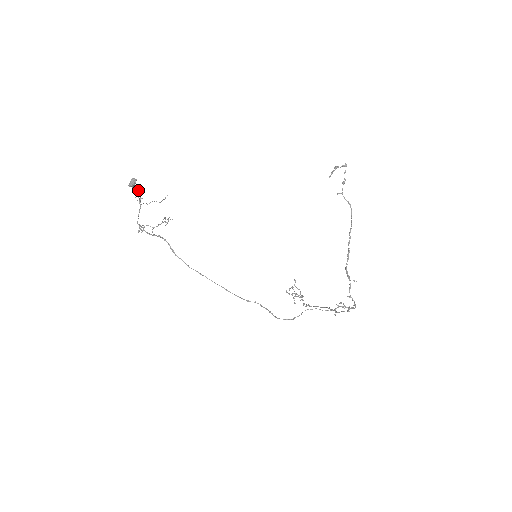
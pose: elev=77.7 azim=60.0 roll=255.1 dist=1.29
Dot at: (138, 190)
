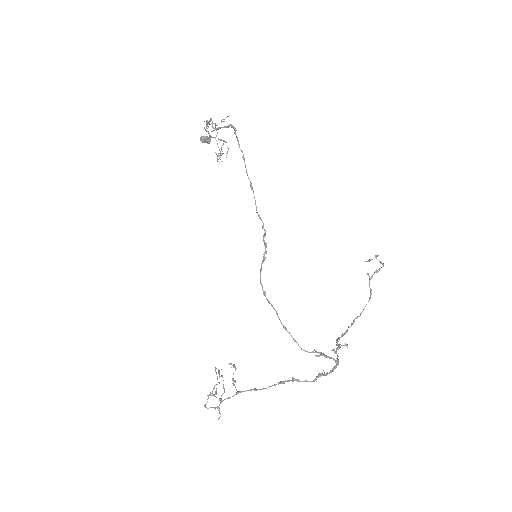
Dot at: (207, 141)
